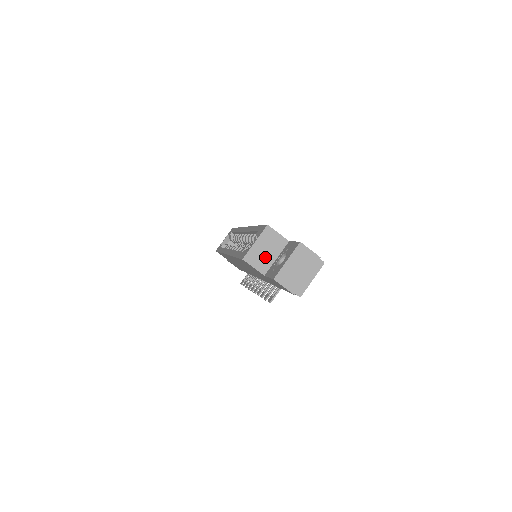
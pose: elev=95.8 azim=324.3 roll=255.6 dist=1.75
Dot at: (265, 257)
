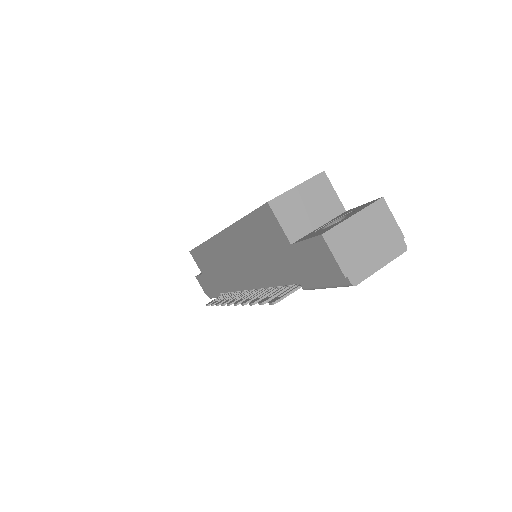
Dot at: (303, 216)
